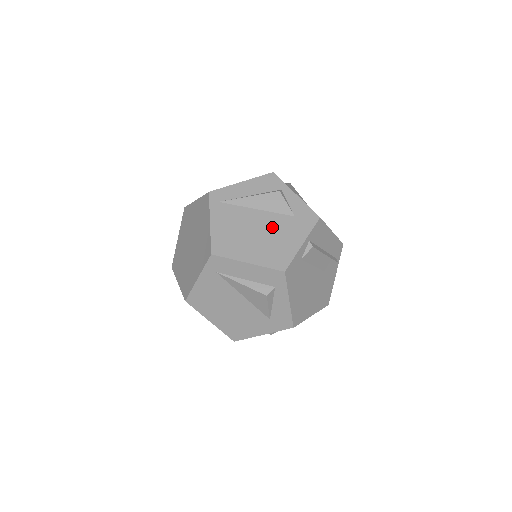
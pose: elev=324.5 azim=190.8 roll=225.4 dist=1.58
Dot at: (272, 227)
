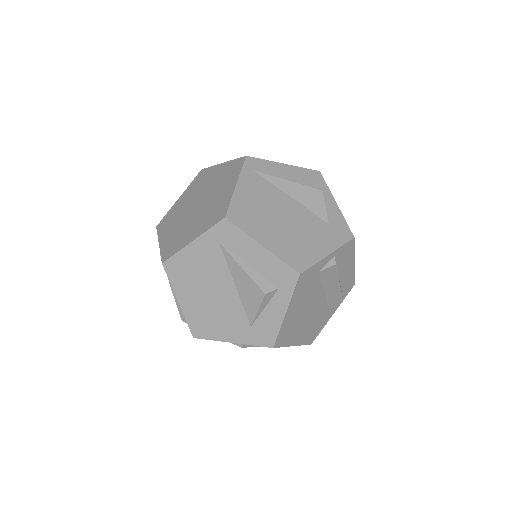
Dot at: (301, 222)
